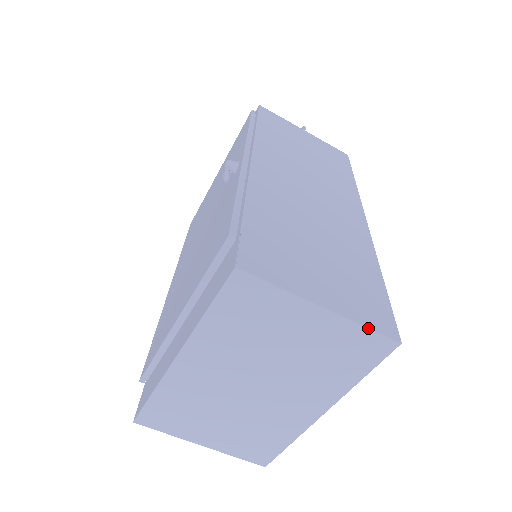
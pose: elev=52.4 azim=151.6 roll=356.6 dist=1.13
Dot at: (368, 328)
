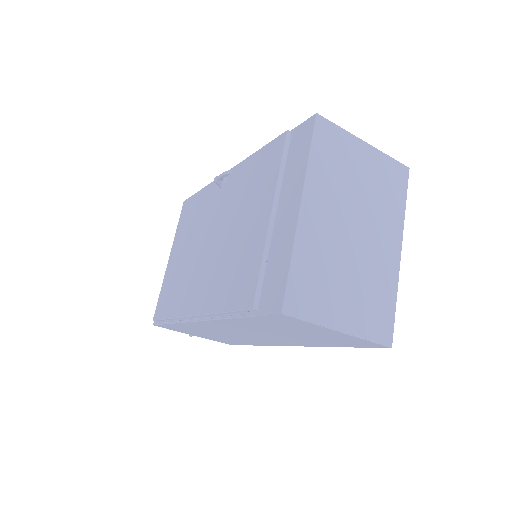
Dot at: (391, 157)
